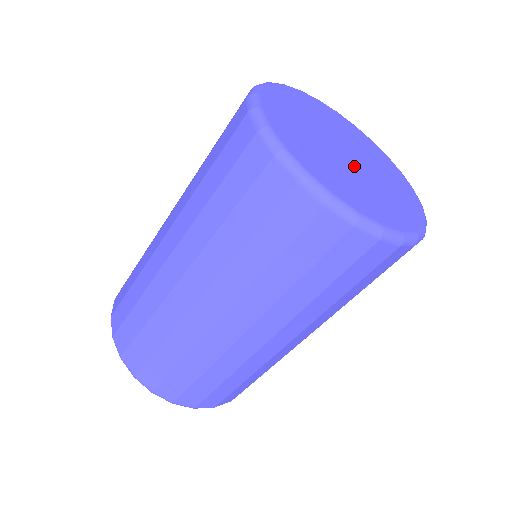
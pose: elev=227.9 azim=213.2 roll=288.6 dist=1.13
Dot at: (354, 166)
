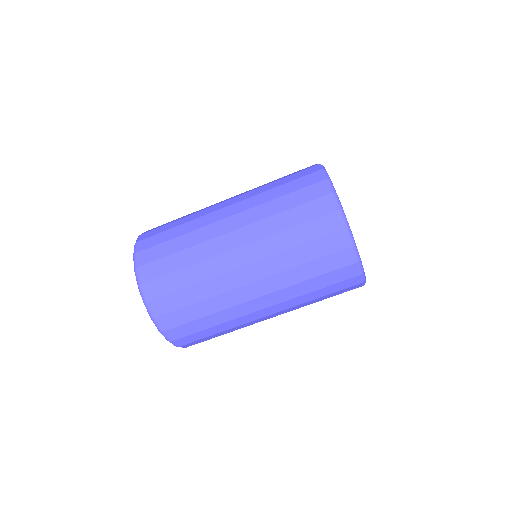
Dot at: occluded
